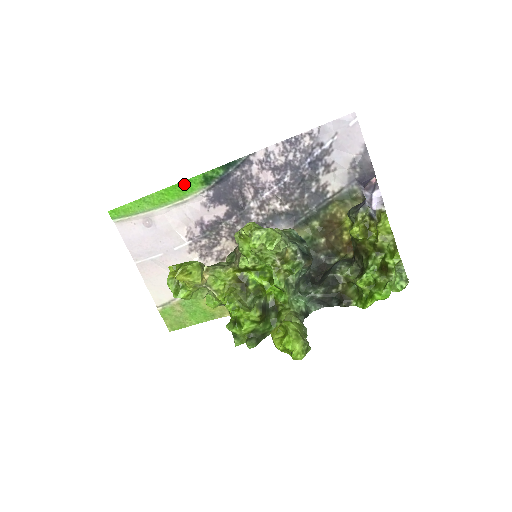
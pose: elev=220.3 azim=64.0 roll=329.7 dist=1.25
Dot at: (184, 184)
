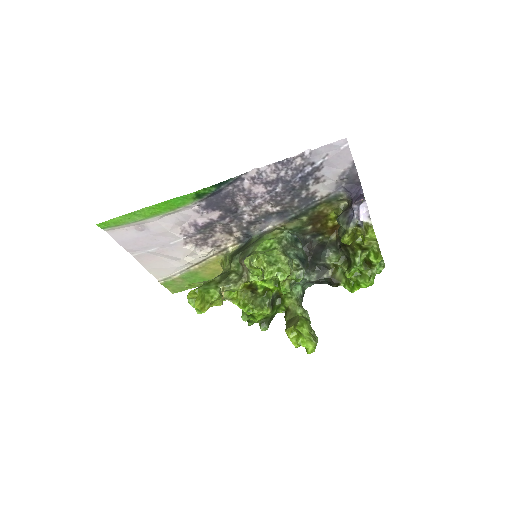
Dot at: (175, 200)
